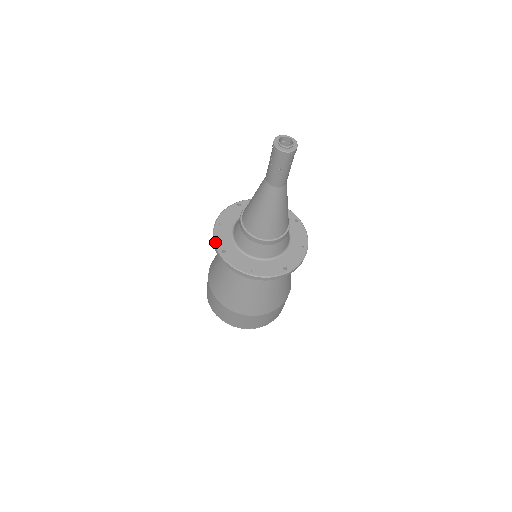
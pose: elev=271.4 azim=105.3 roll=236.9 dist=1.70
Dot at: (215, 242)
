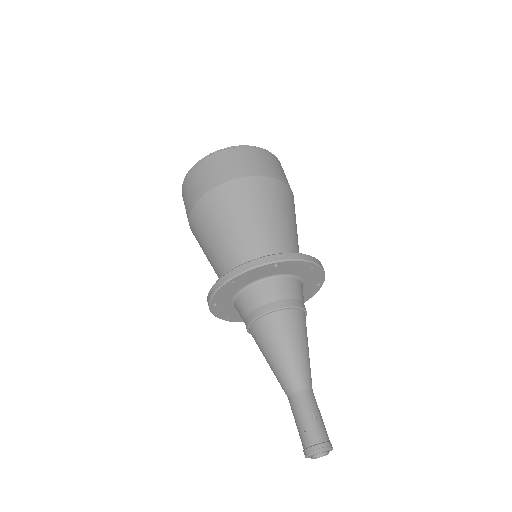
Dot at: occluded
